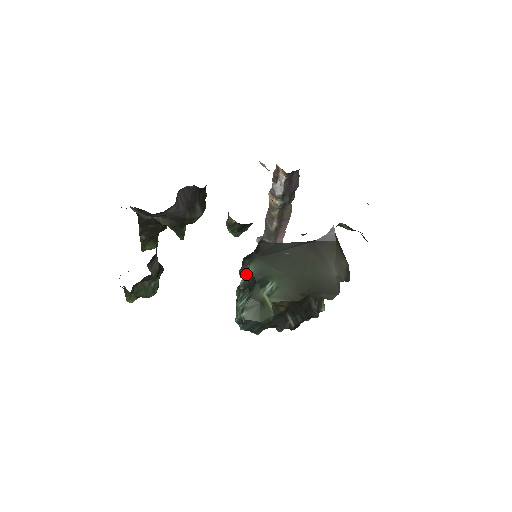
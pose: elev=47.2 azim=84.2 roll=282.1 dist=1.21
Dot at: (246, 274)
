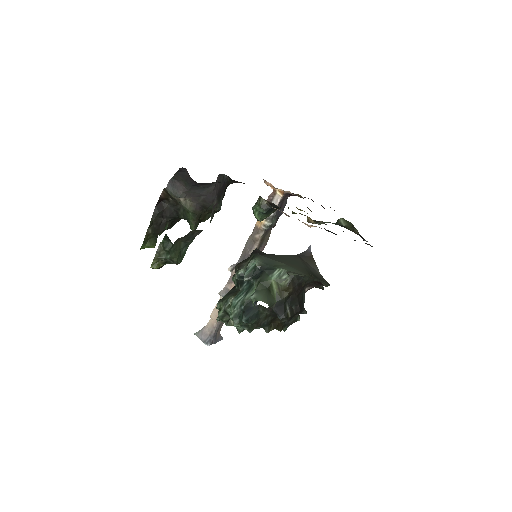
Dot at: (250, 268)
